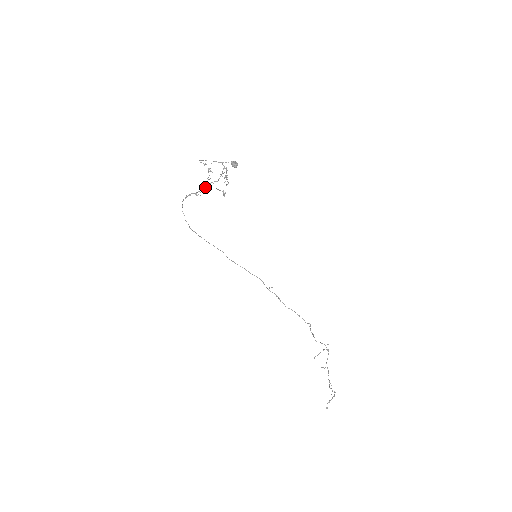
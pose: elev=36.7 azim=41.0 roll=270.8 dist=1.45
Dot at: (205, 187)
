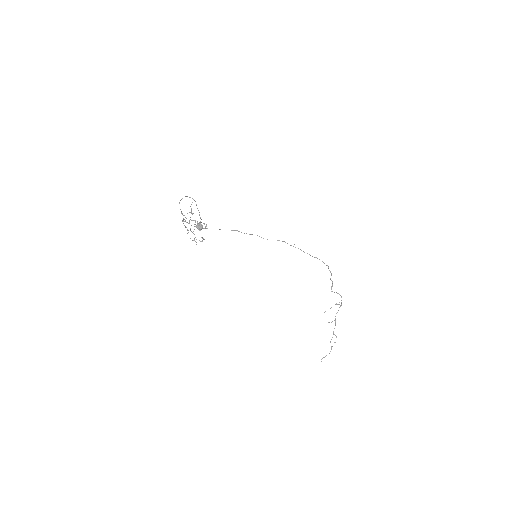
Dot at: (188, 230)
